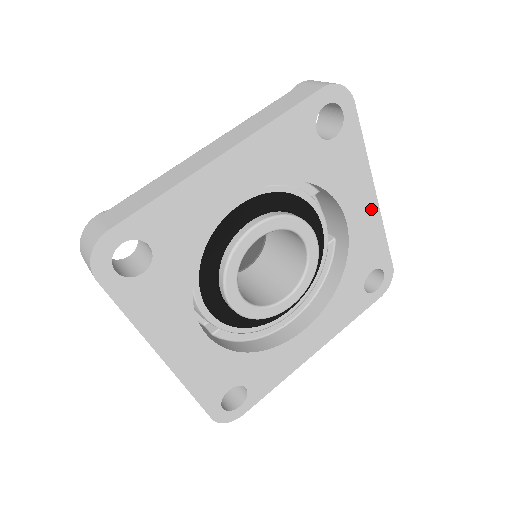
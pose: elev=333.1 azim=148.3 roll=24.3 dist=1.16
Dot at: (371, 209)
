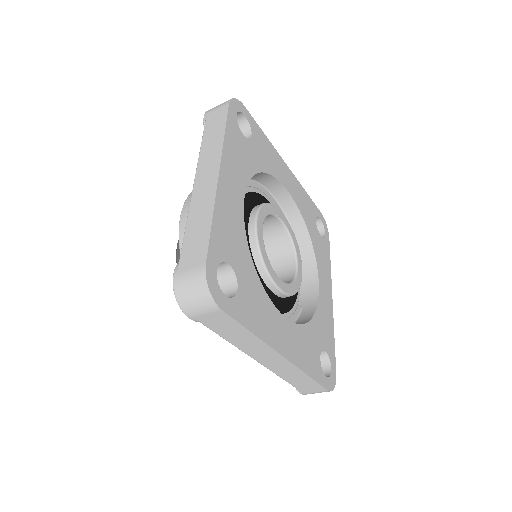
Dot at: (329, 302)
